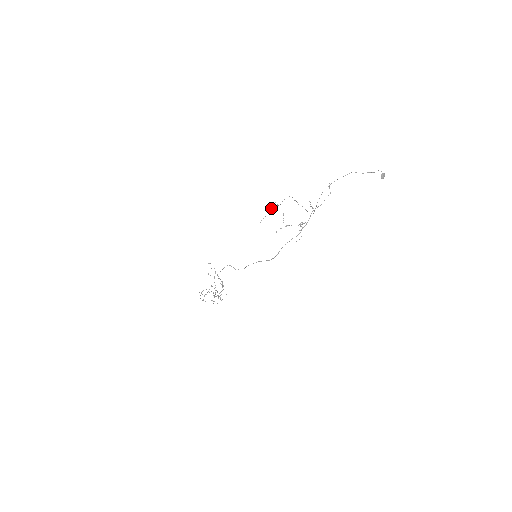
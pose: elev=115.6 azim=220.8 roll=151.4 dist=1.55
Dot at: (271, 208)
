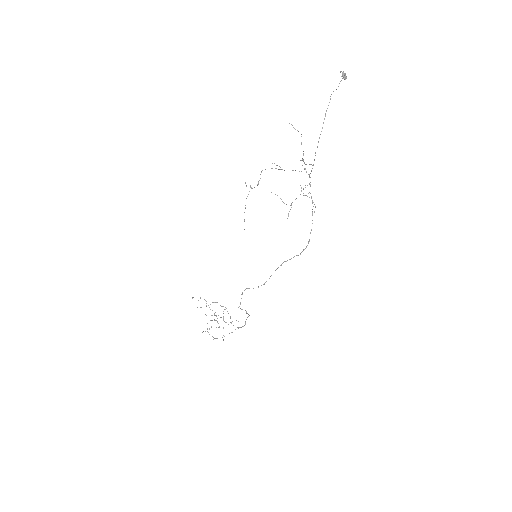
Dot at: (247, 196)
